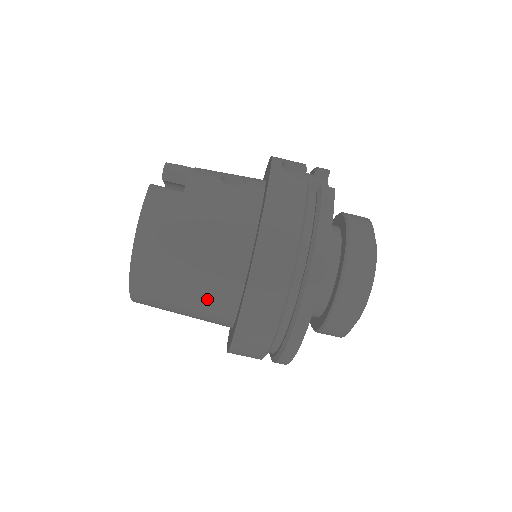
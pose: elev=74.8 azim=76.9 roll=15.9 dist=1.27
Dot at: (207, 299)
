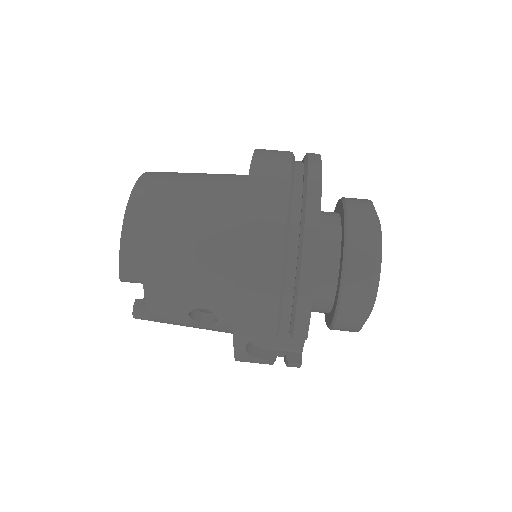
Dot at: (212, 204)
